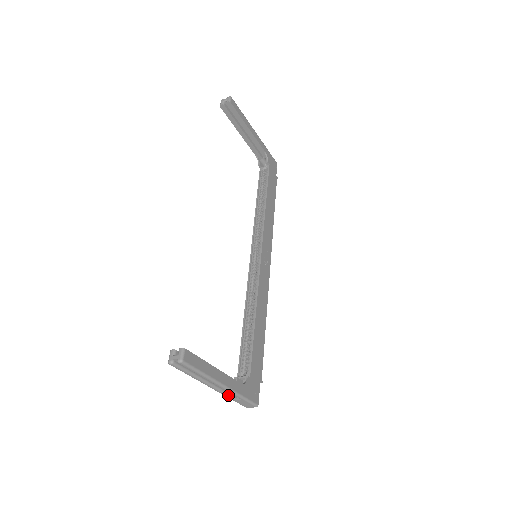
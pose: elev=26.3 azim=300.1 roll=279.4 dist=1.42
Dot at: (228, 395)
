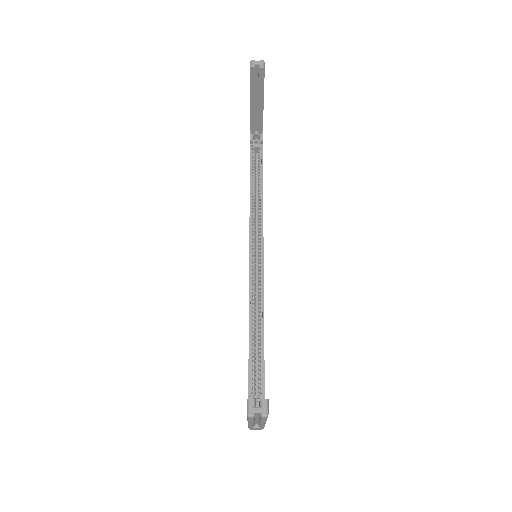
Dot at: (253, 425)
